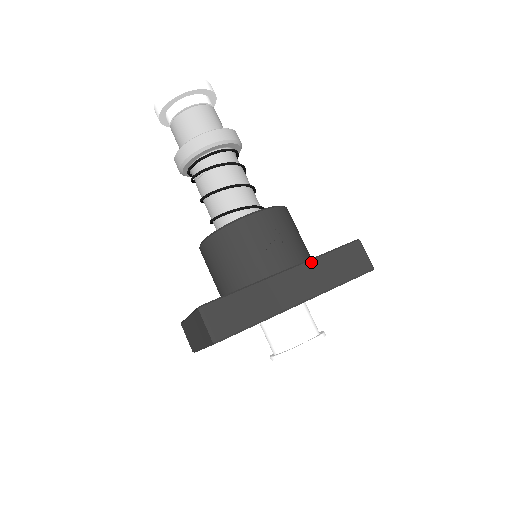
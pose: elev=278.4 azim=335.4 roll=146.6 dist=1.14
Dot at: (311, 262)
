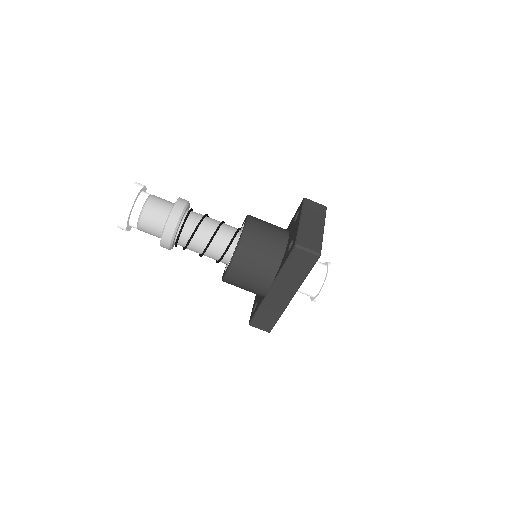
Dot at: (278, 278)
